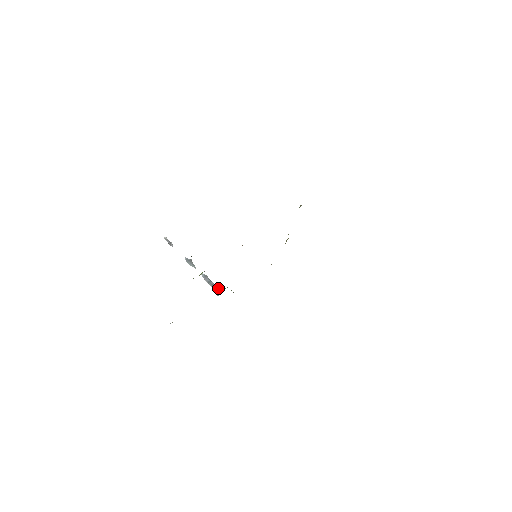
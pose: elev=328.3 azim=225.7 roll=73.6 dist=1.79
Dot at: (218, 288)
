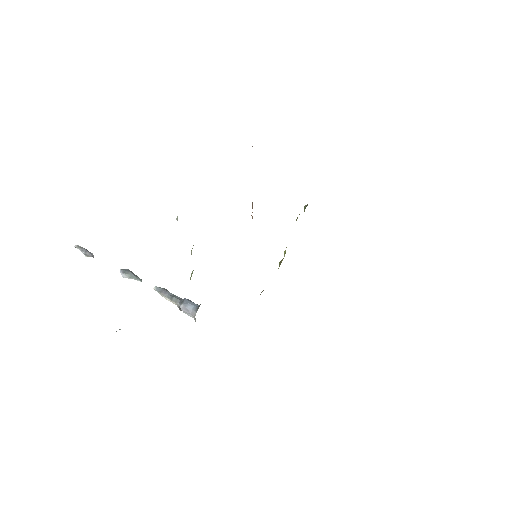
Dot at: (193, 302)
